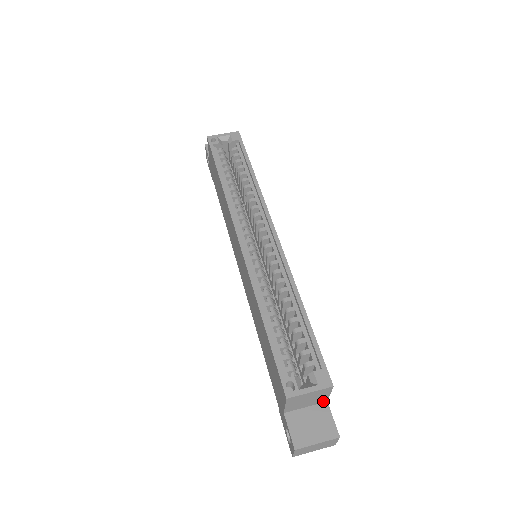
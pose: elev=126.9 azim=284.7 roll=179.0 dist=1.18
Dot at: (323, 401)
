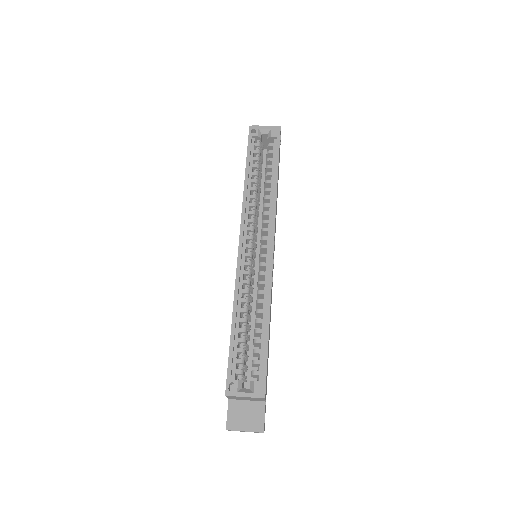
Dot at: (262, 401)
